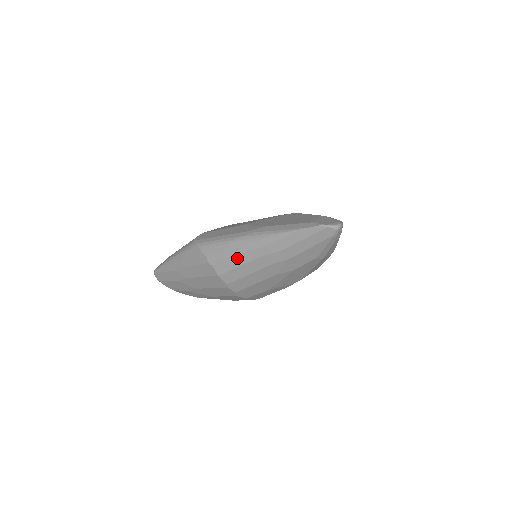
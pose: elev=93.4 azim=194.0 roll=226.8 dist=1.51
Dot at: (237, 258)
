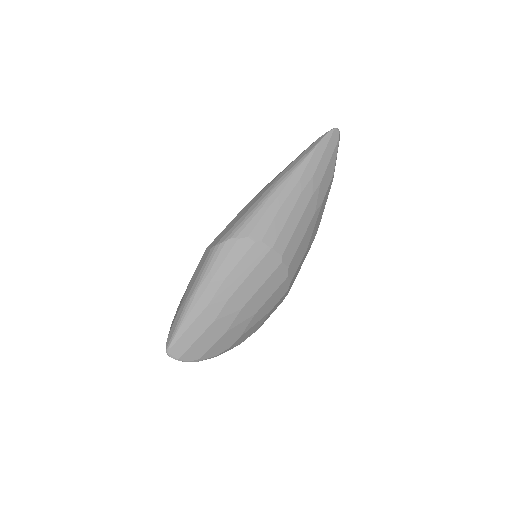
Dot at: (281, 212)
